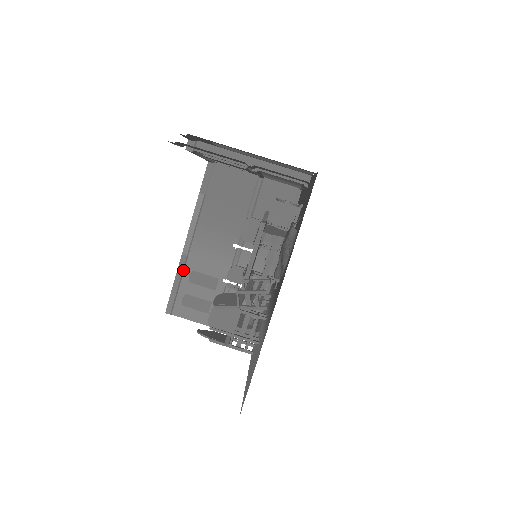
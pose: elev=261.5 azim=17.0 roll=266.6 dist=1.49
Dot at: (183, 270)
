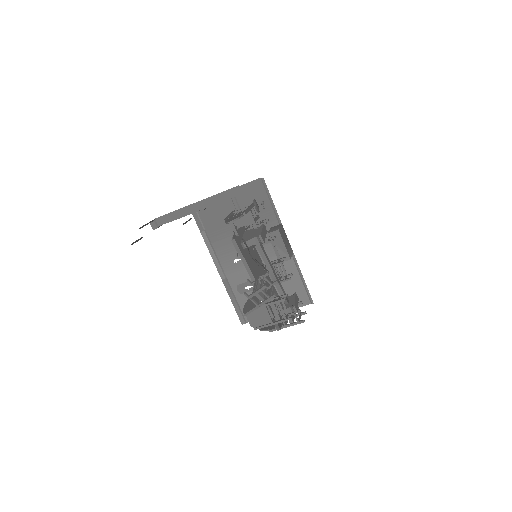
Dot at: (231, 289)
